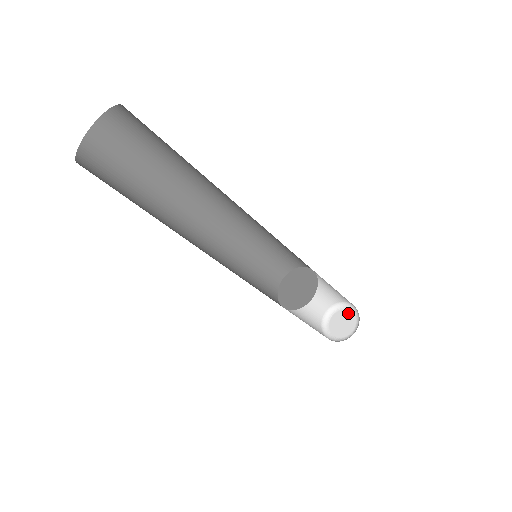
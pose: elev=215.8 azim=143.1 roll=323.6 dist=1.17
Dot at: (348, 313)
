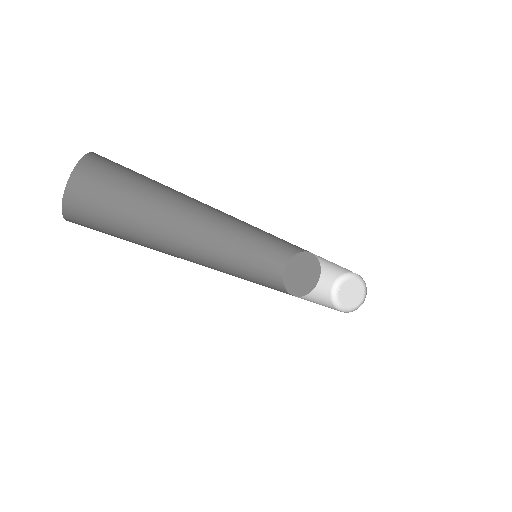
Dot at: (356, 283)
